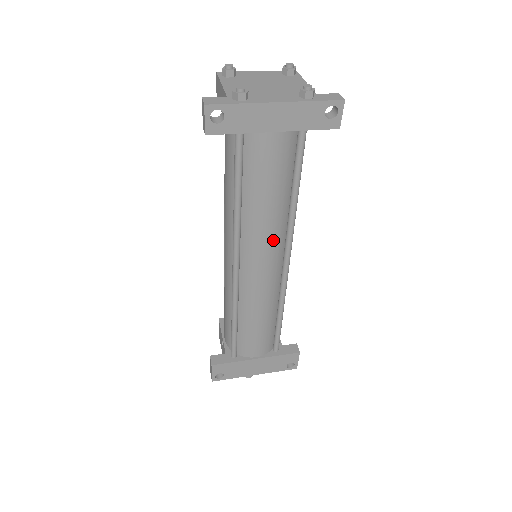
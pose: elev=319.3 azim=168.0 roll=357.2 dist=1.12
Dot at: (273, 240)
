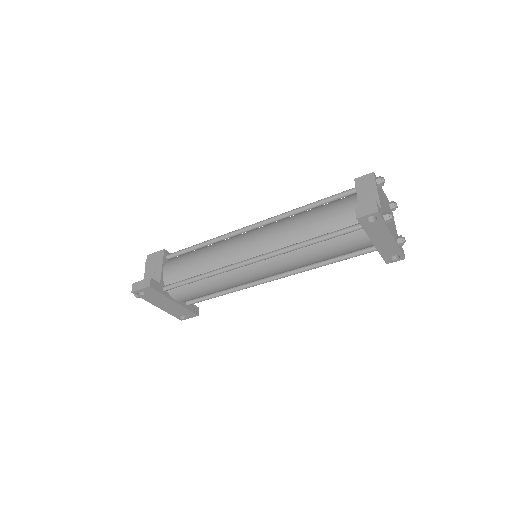
Dot at: (289, 269)
